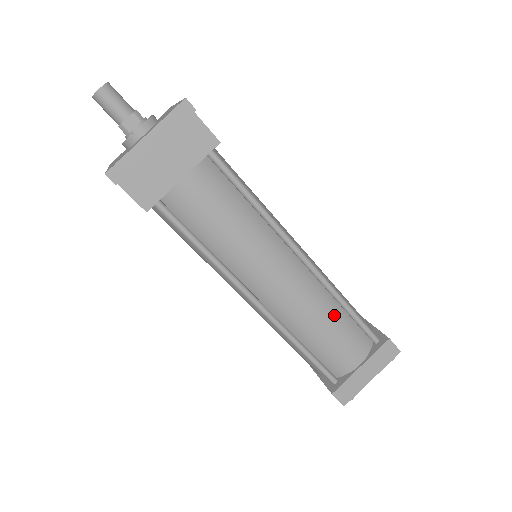
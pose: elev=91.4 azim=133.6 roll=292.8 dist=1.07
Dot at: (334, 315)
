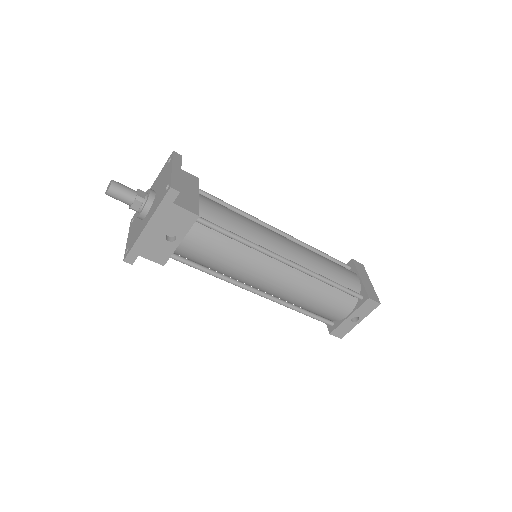
Dot at: (321, 256)
